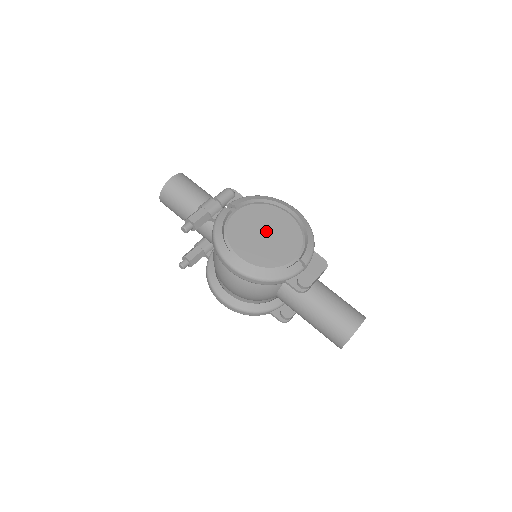
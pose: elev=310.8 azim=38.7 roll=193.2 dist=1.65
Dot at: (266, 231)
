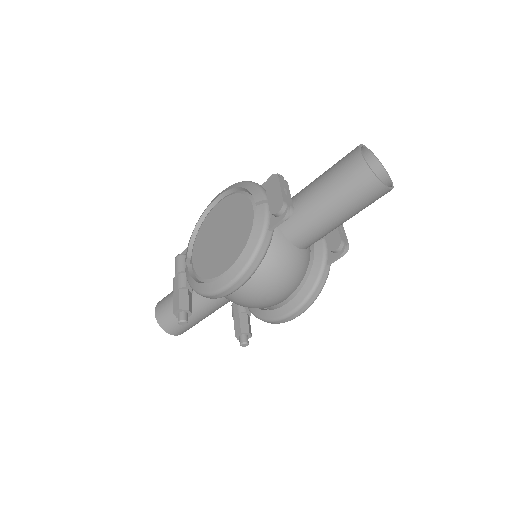
Dot at: (219, 233)
